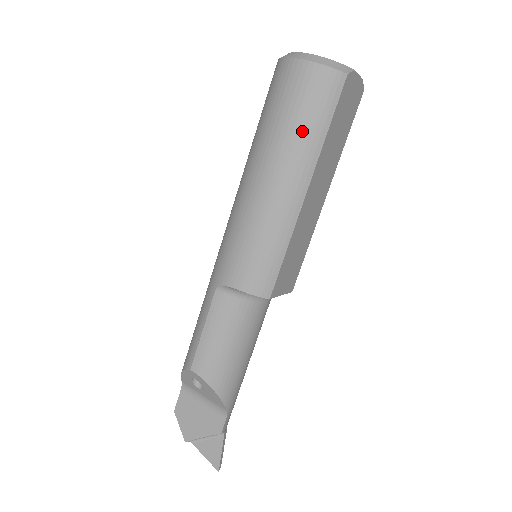
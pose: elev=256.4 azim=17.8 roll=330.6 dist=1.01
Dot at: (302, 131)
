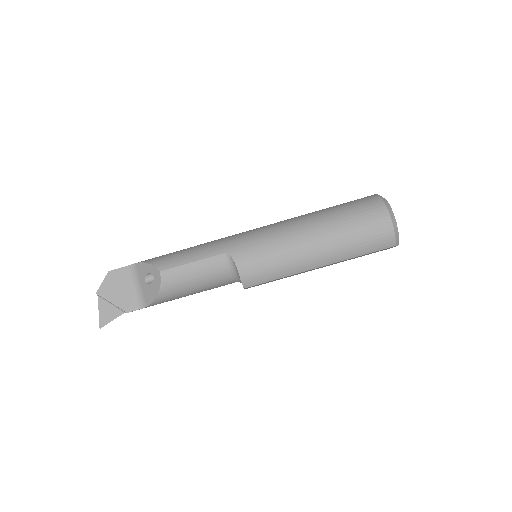
Dot at: (353, 244)
